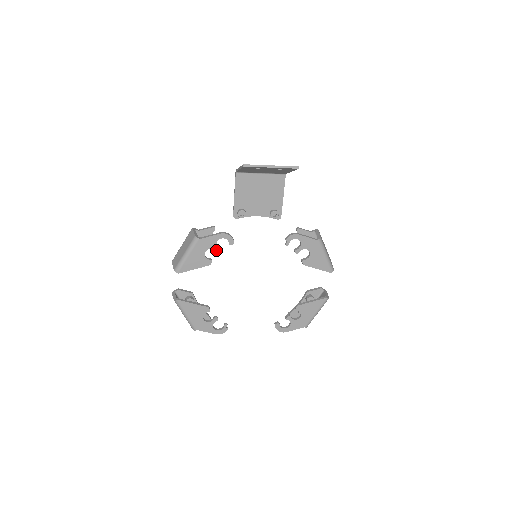
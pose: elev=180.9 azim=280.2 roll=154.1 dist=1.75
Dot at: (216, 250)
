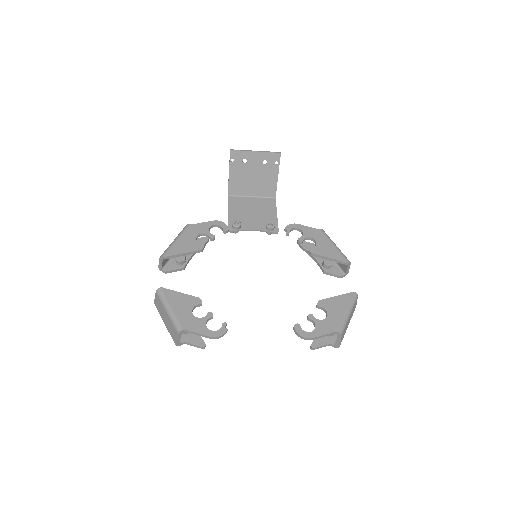
Dot at: (209, 235)
